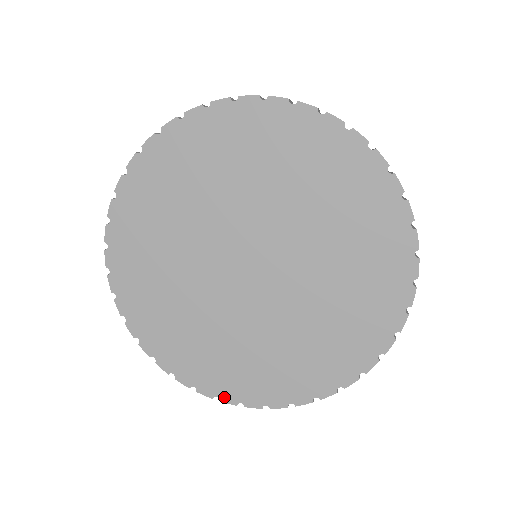
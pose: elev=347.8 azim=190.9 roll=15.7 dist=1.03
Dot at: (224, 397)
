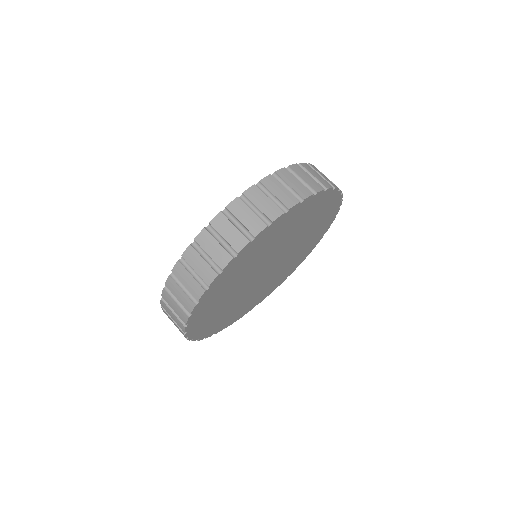
Dot at: (238, 319)
